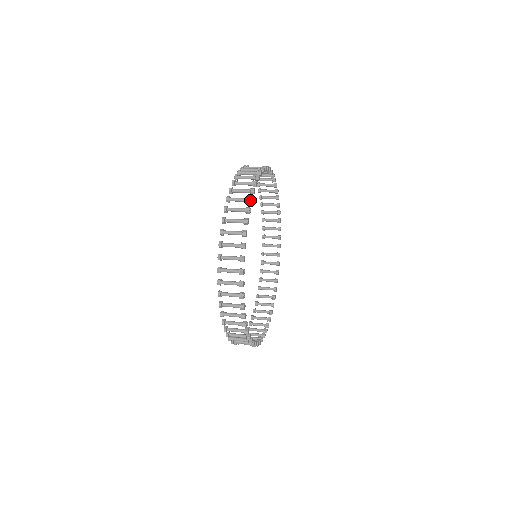
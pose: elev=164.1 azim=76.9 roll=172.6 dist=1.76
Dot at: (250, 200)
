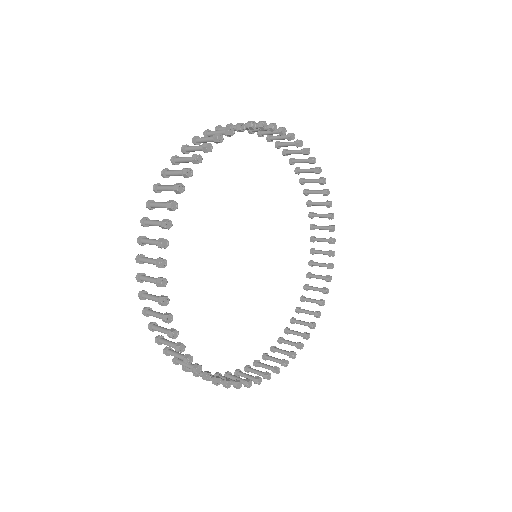
Dot at: (205, 146)
